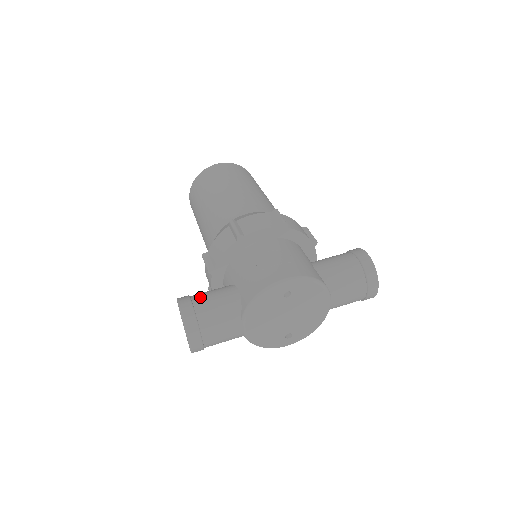
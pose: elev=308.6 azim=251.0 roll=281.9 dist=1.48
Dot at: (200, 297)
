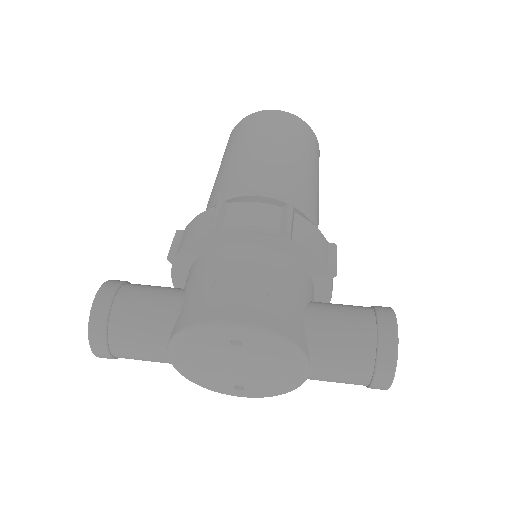
Dot at: (130, 292)
